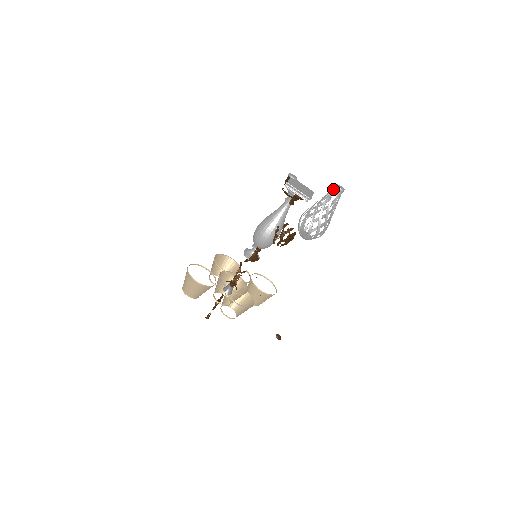
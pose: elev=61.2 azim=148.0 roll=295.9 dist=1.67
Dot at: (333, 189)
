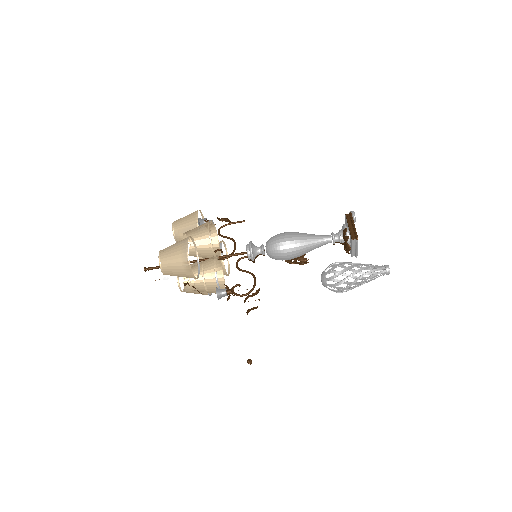
Dot at: occluded
